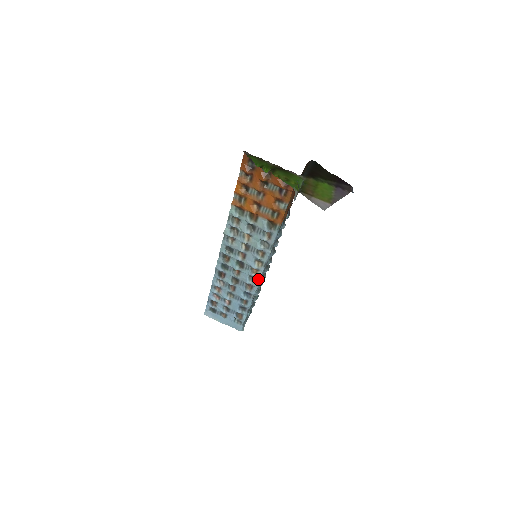
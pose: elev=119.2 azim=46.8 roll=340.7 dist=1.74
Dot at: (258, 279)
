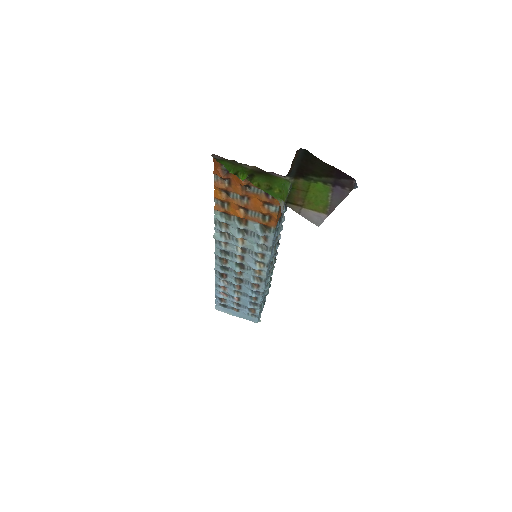
Dot at: (263, 278)
